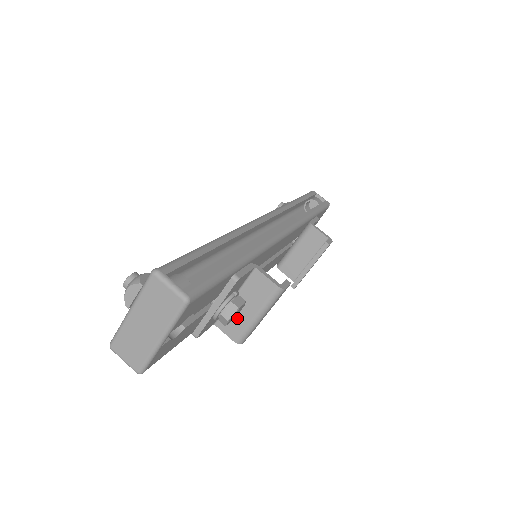
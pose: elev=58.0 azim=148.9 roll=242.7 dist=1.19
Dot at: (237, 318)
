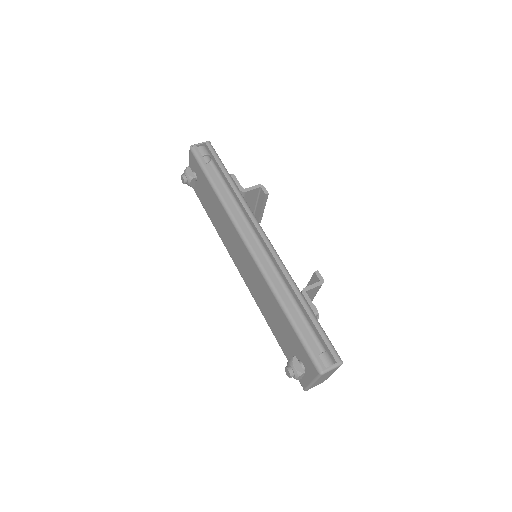
Dot at: occluded
